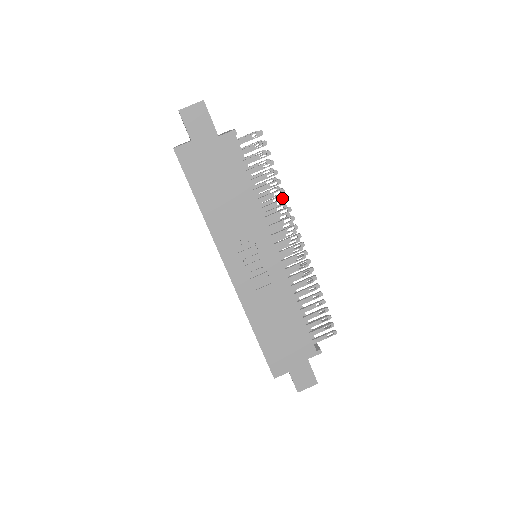
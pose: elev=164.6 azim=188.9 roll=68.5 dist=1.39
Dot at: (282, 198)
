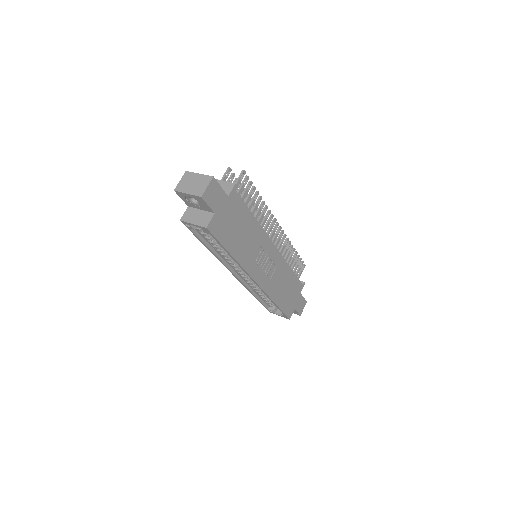
Dot at: occluded
